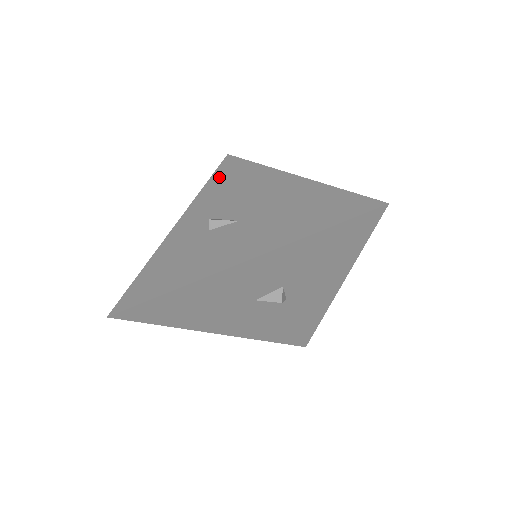
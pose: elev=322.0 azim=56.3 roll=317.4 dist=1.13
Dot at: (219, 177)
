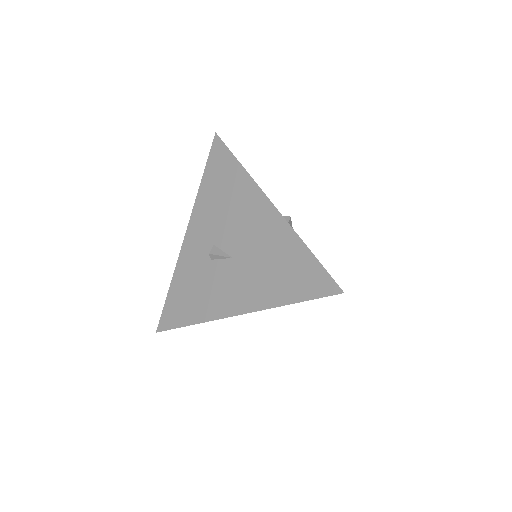
Dot at: (211, 176)
